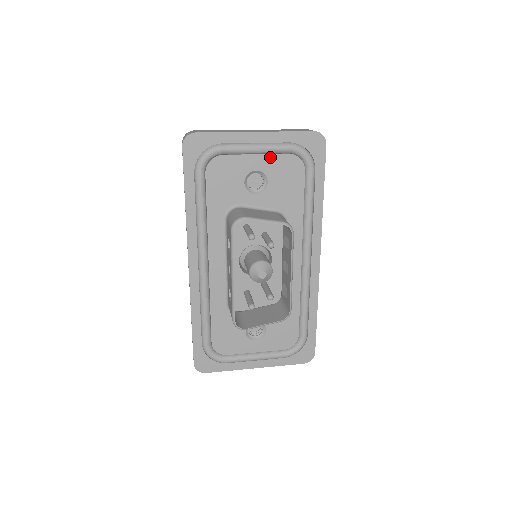
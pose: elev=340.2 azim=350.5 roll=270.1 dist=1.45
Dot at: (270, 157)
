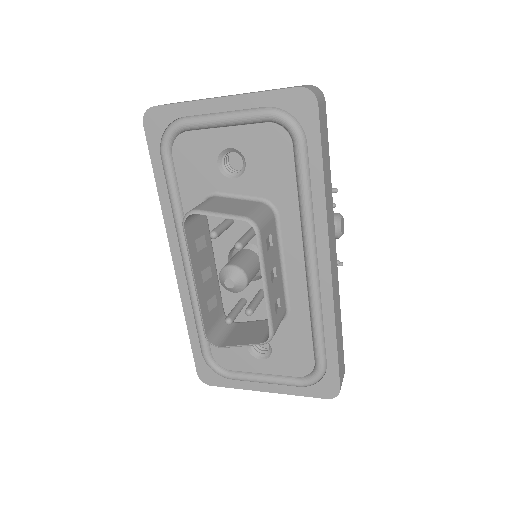
Dot at: (244, 129)
